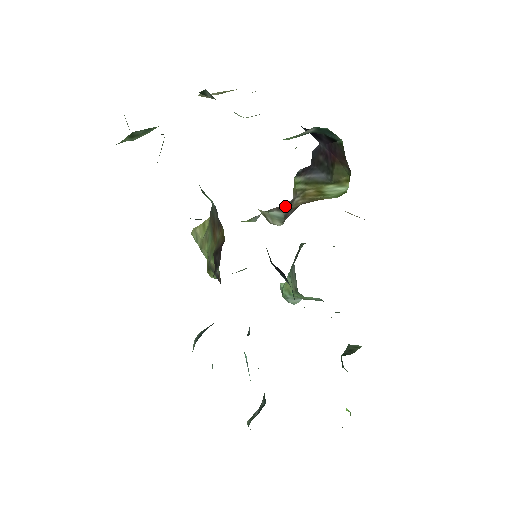
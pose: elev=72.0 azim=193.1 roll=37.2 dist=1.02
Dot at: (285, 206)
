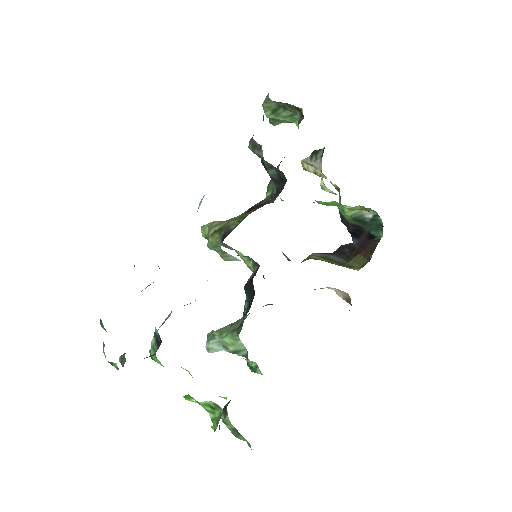
Dot at: occluded
